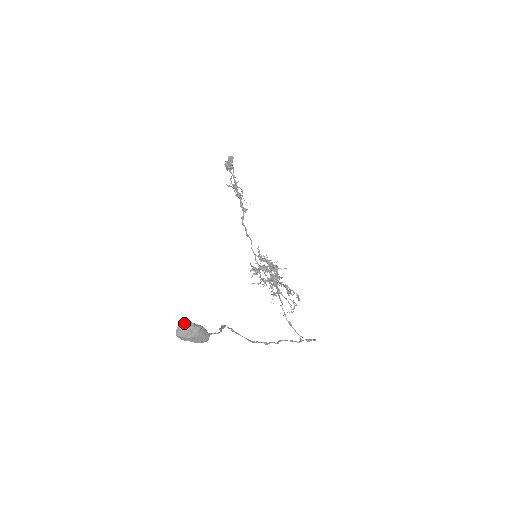
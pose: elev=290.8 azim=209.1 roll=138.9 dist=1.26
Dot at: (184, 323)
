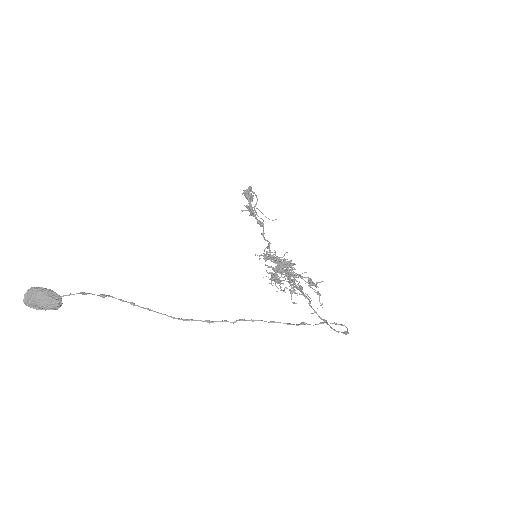
Dot at: (30, 290)
